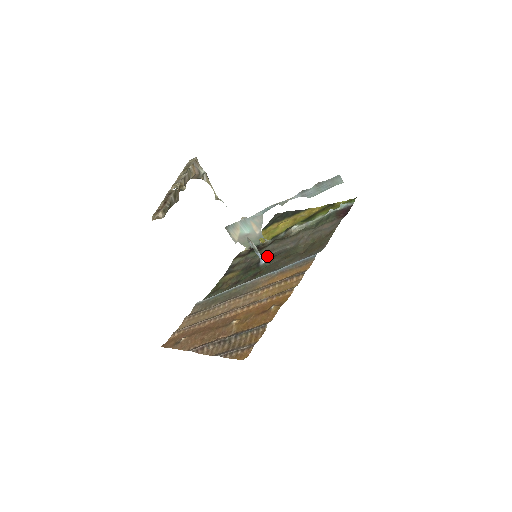
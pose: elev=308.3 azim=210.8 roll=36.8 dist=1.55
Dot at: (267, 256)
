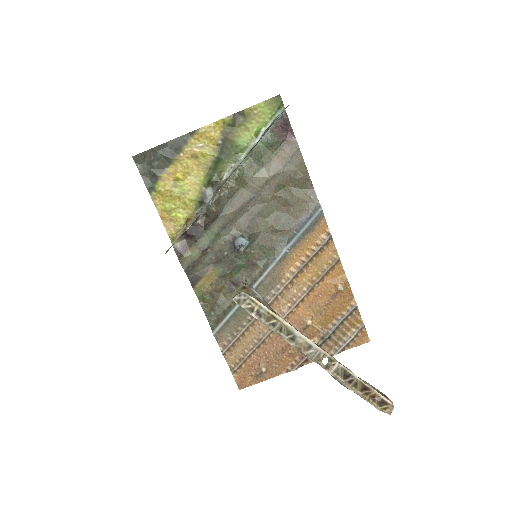
Dot at: (234, 234)
